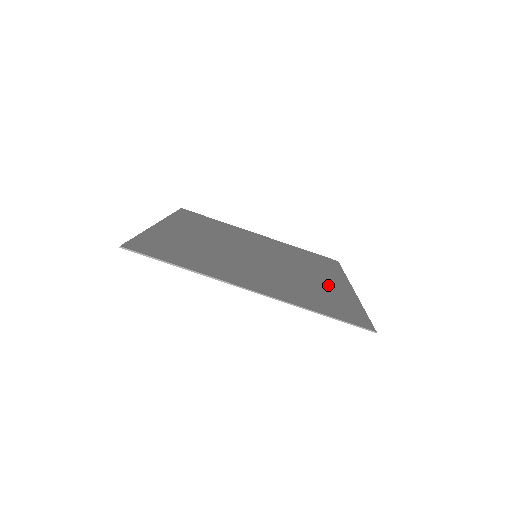
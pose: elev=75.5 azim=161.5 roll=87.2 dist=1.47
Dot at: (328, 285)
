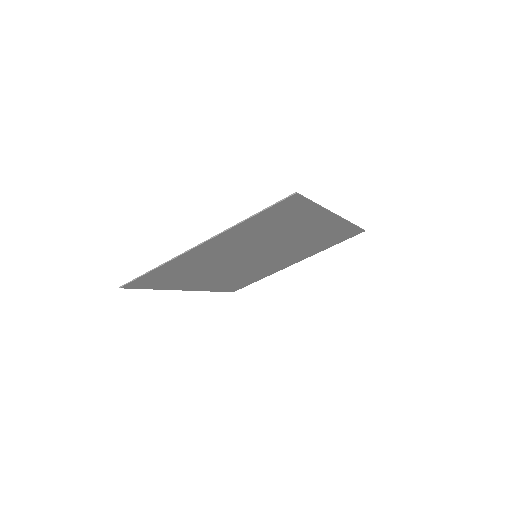
Dot at: (305, 224)
